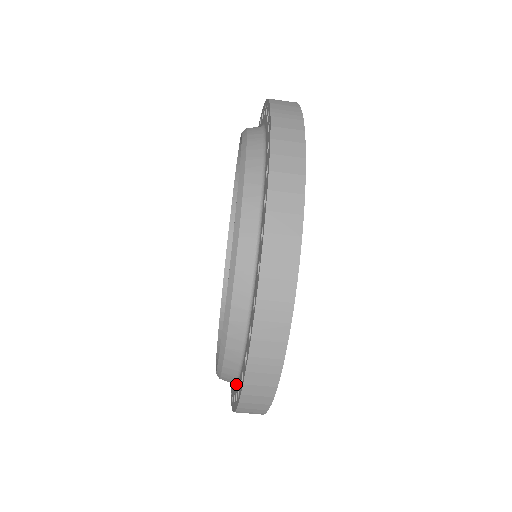
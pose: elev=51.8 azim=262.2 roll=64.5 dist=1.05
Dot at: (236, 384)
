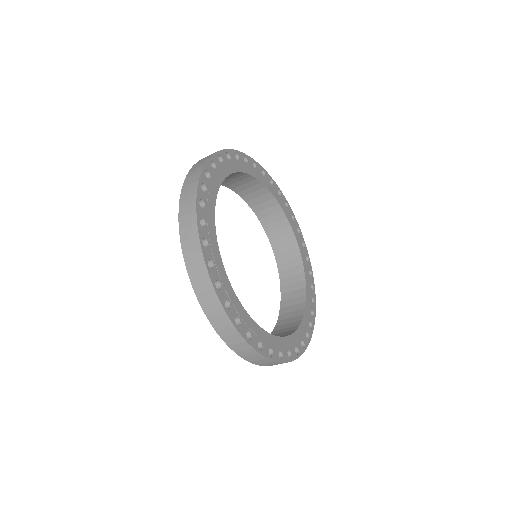
Dot at: occluded
